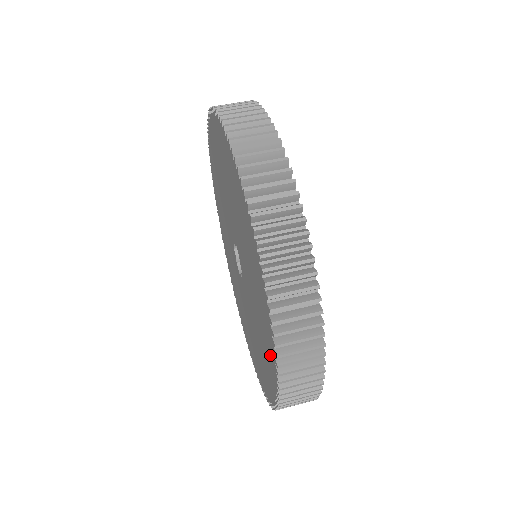
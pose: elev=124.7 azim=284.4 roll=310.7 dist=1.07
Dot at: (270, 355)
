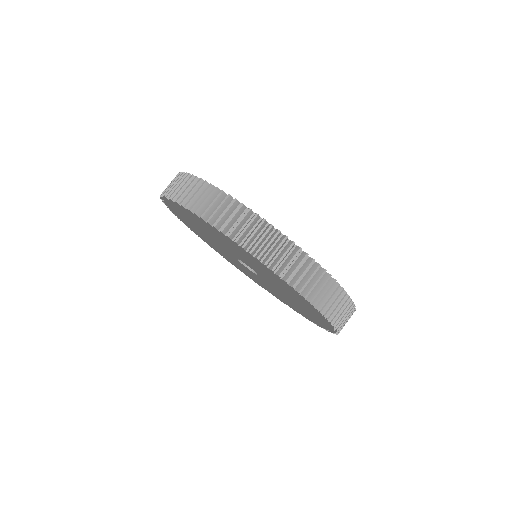
Dot at: occluded
